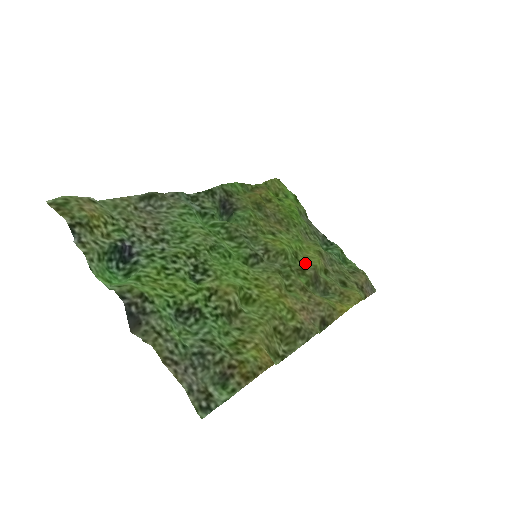
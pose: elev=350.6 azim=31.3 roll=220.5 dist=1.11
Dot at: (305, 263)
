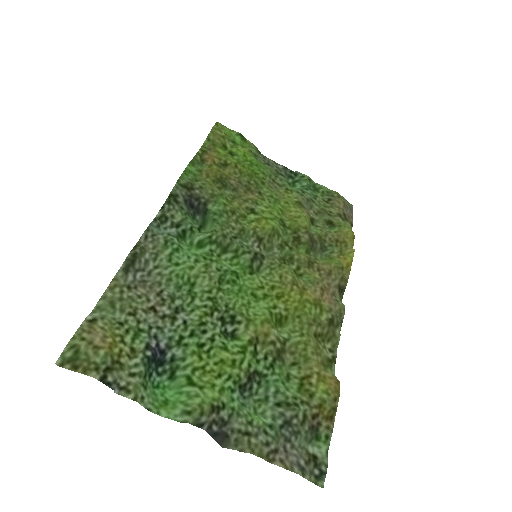
Dot at: (295, 228)
